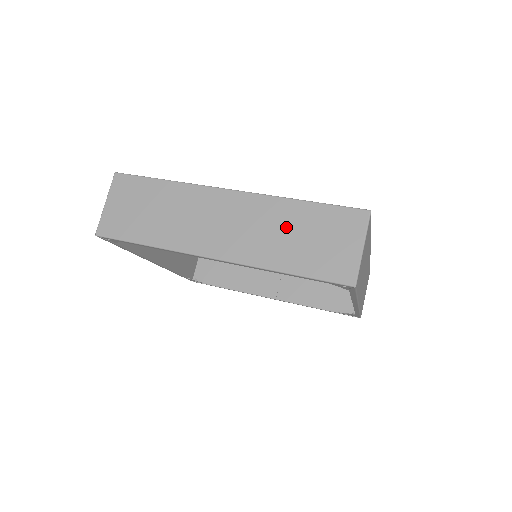
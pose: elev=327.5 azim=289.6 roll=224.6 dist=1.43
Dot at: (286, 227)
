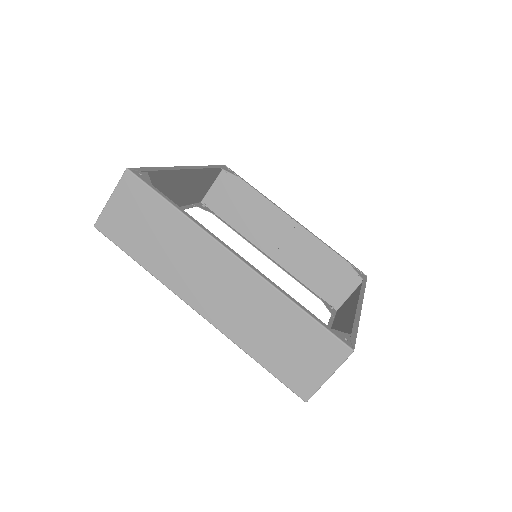
Dot at: (272, 322)
